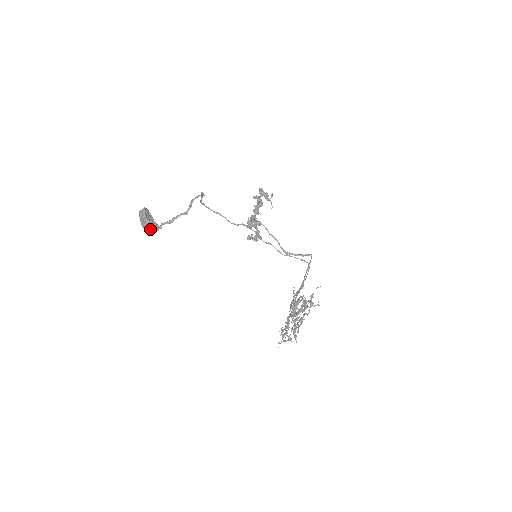
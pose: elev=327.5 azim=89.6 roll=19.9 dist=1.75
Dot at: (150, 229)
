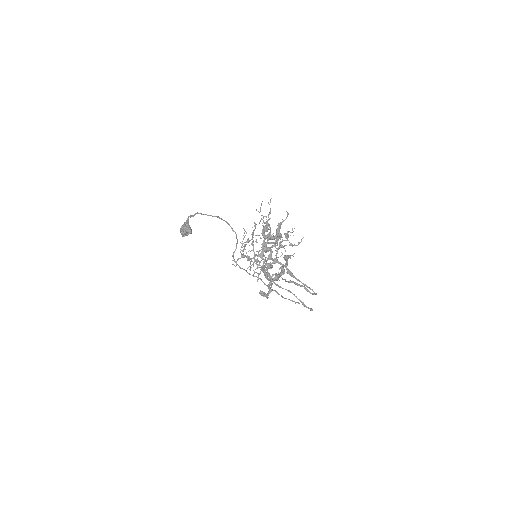
Dot at: (184, 230)
